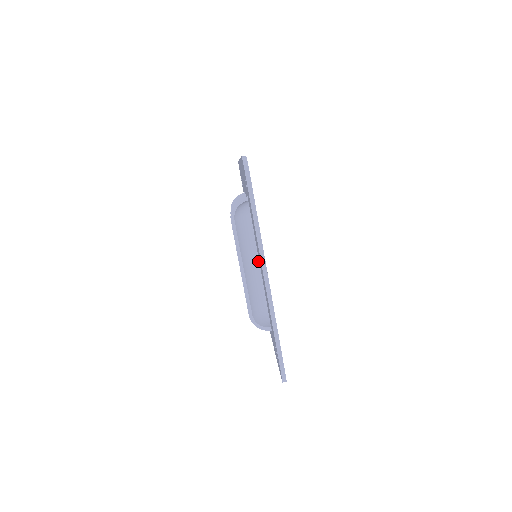
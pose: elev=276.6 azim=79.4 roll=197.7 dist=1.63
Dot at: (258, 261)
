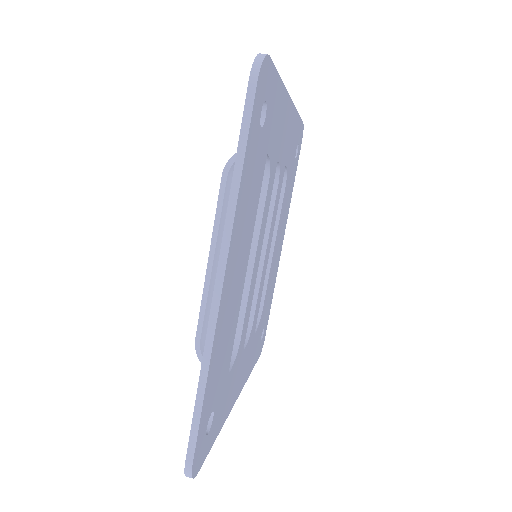
Dot at: occluded
